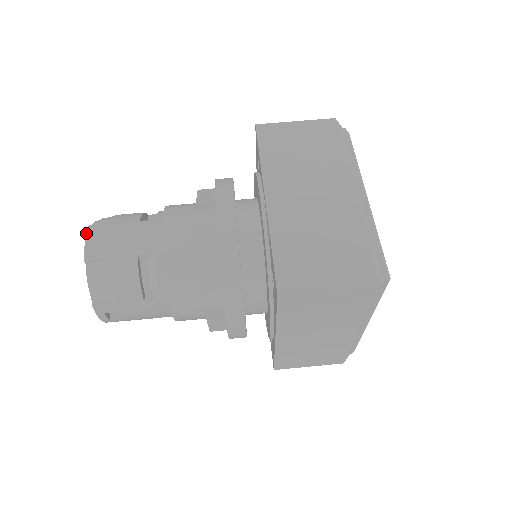
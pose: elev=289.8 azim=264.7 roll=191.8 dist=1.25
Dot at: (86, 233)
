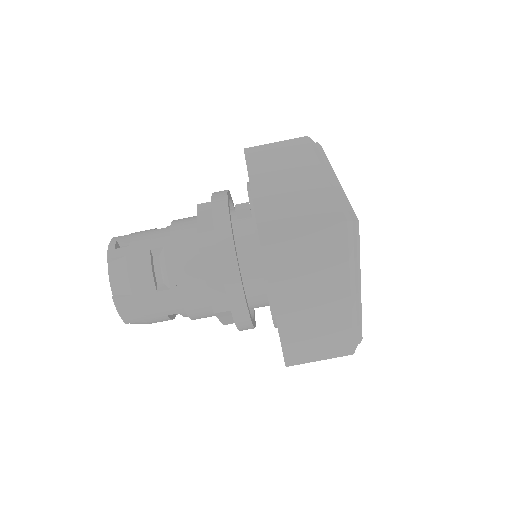
Dot at: occluded
